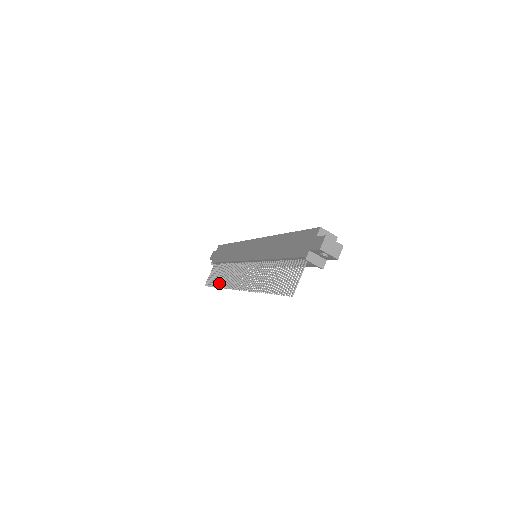
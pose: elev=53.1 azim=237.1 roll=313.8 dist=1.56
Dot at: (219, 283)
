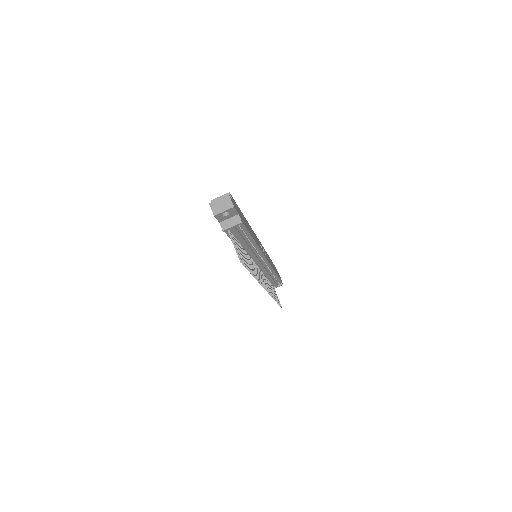
Dot at: occluded
